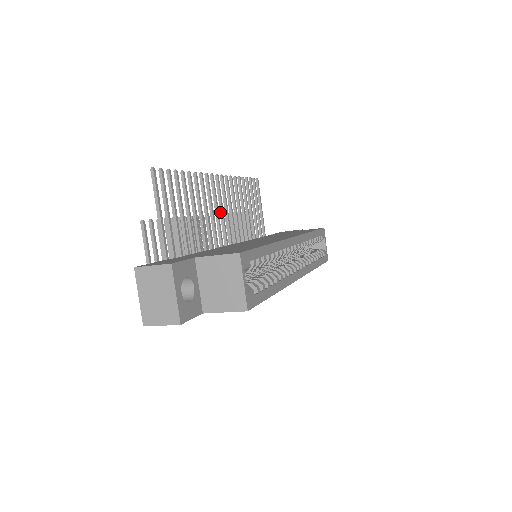
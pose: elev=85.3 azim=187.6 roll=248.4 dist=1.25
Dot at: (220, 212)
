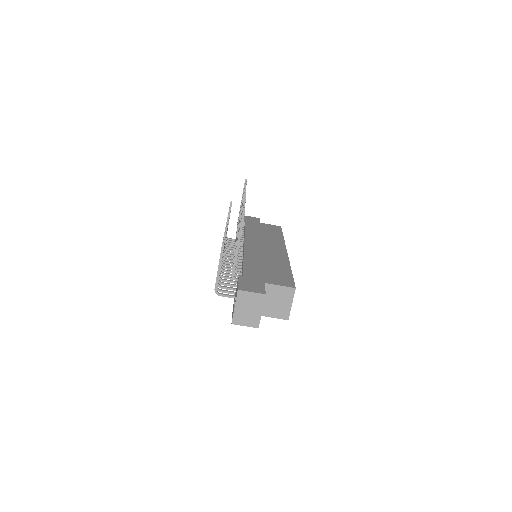
Dot at: occluded
